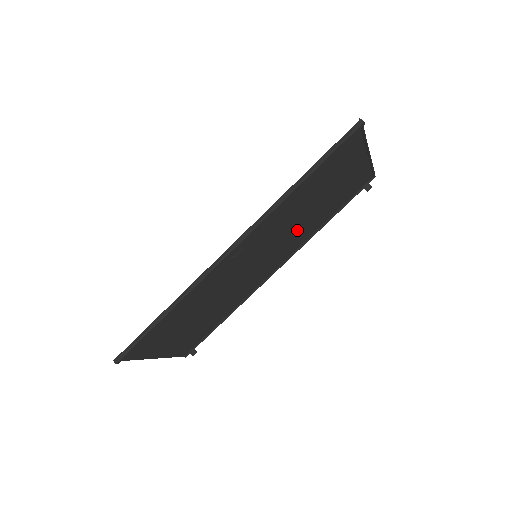
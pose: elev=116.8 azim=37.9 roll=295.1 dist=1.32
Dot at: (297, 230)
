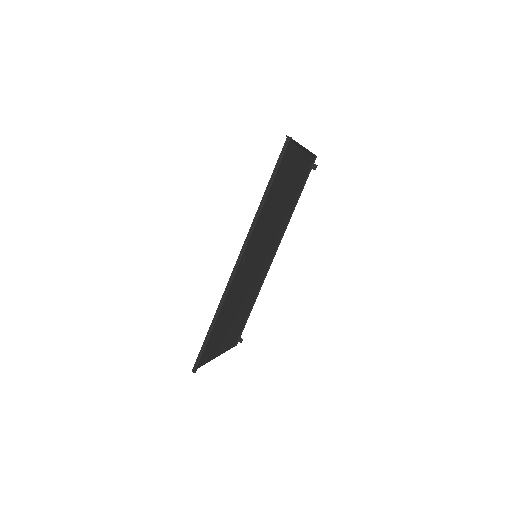
Dot at: (277, 223)
